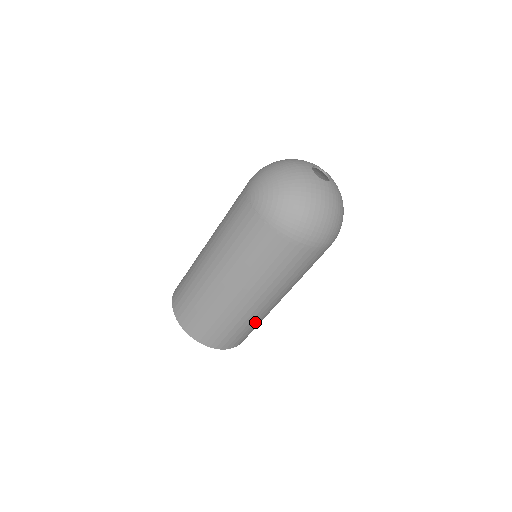
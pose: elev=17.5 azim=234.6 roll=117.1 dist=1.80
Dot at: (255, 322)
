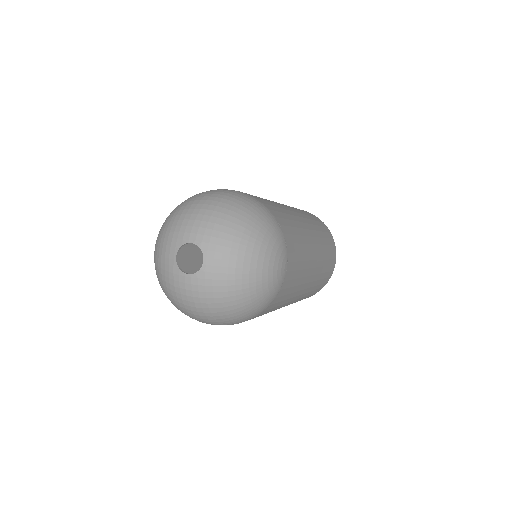
Dot at: occluded
